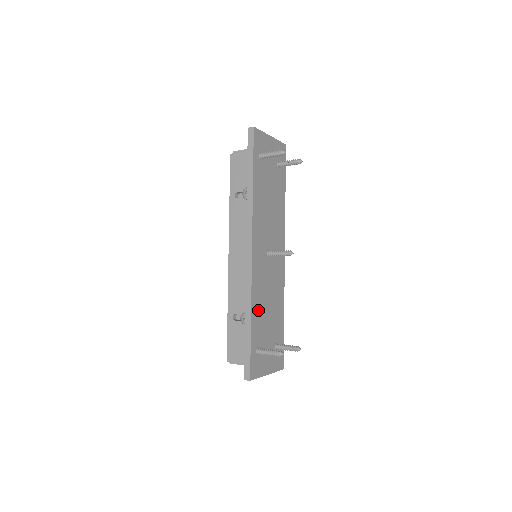
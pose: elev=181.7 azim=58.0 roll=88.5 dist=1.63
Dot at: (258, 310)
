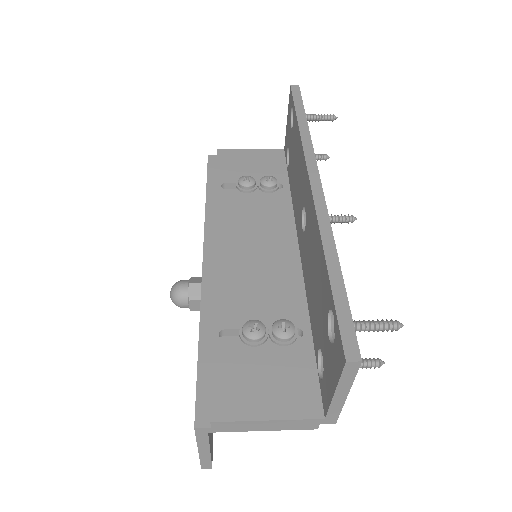
Dot at: occluded
